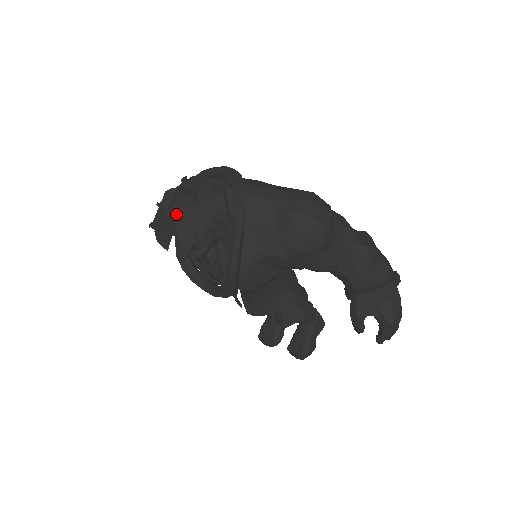
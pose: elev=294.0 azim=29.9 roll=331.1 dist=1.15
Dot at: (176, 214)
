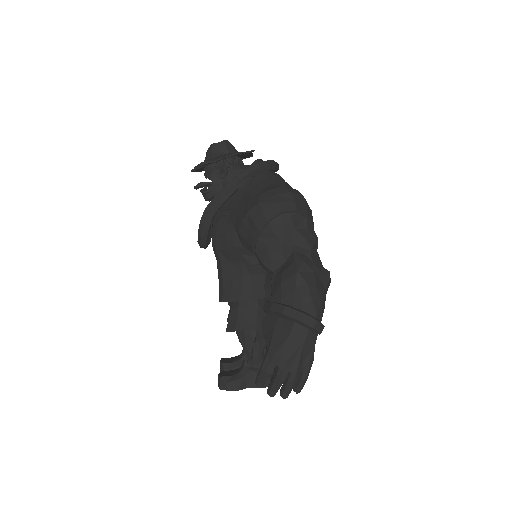
Dot at: (211, 149)
